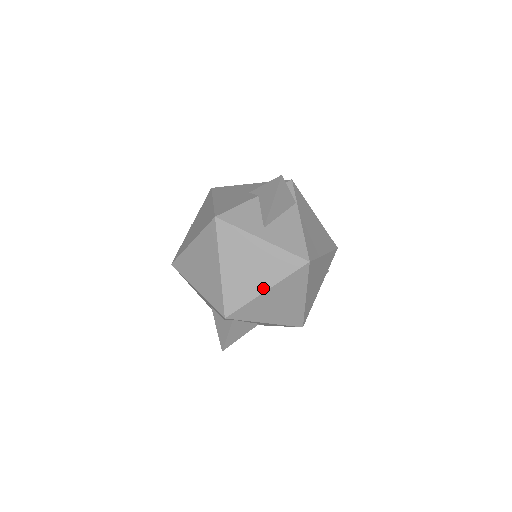
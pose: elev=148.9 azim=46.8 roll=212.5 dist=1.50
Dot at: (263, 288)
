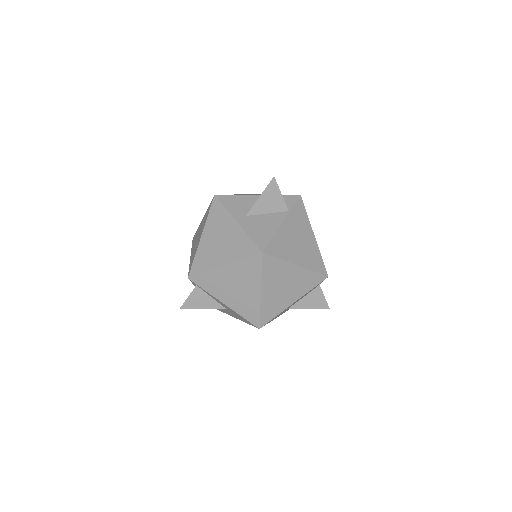
Dot at: (222, 263)
